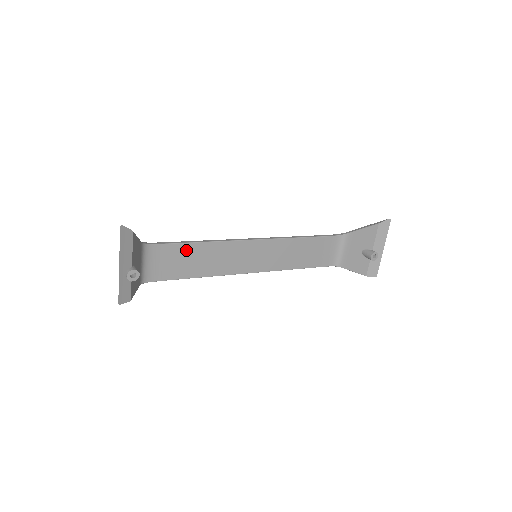
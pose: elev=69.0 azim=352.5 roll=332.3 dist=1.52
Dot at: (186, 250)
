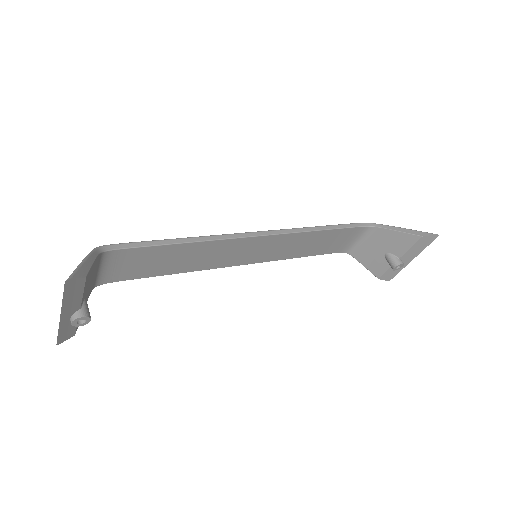
Dot at: (163, 251)
